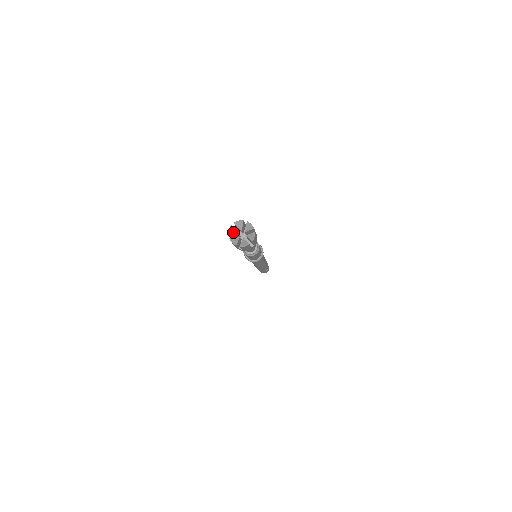
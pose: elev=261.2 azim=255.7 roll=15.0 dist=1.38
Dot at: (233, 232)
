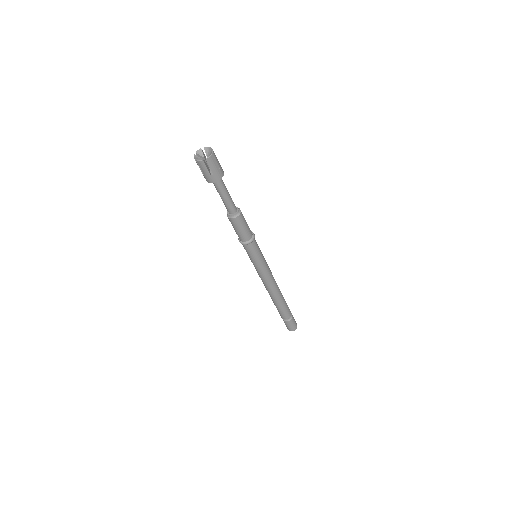
Dot at: (198, 158)
